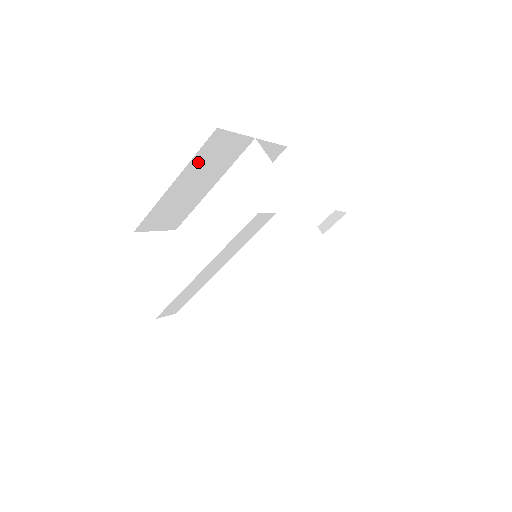
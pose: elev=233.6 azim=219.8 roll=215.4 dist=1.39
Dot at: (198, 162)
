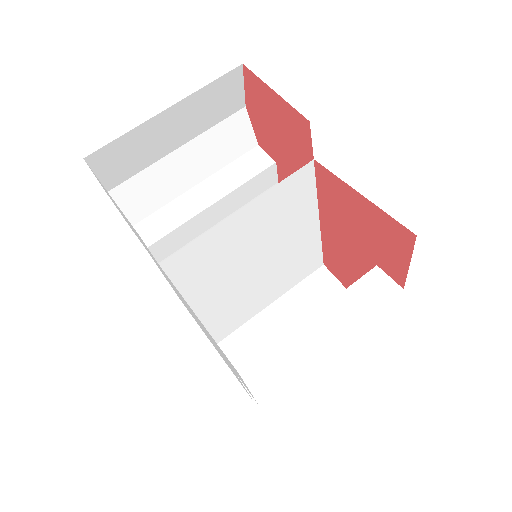
Dot at: occluded
